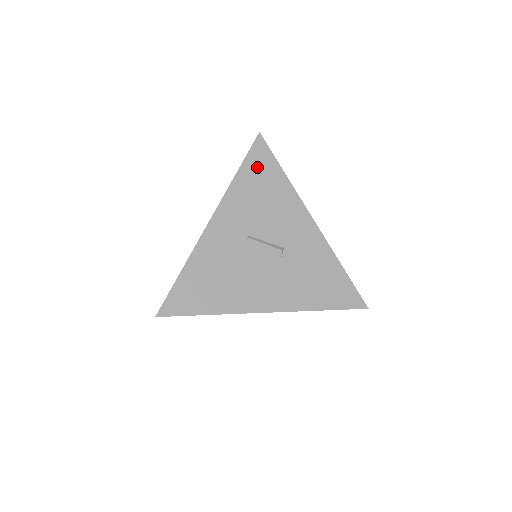
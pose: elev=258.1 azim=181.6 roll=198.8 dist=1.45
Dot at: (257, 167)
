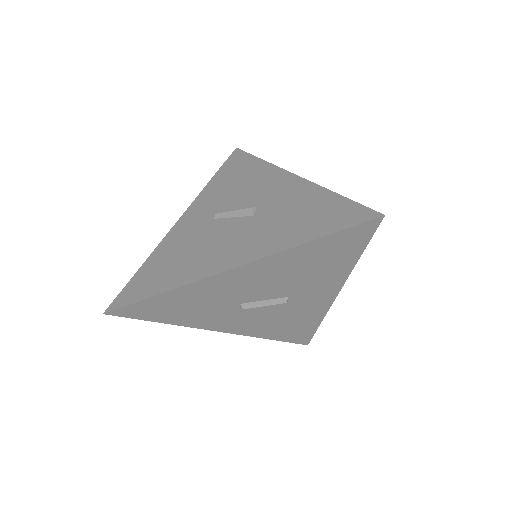
Dot at: (232, 167)
